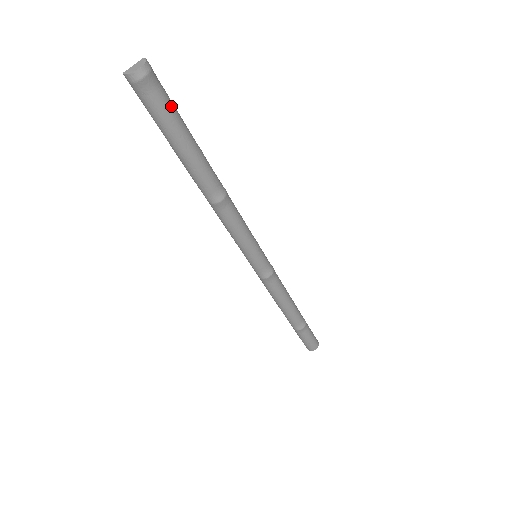
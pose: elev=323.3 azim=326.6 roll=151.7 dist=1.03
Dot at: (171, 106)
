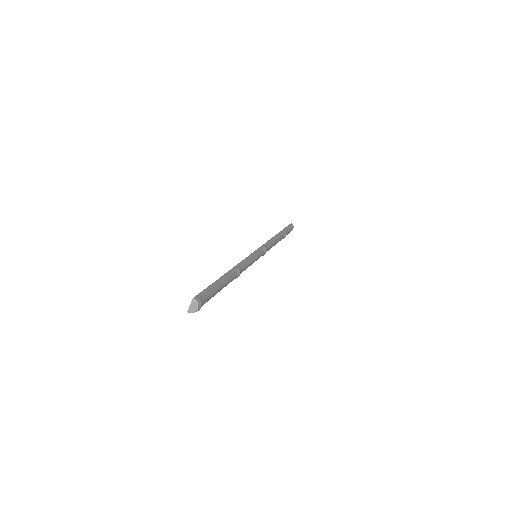
Dot at: (210, 293)
